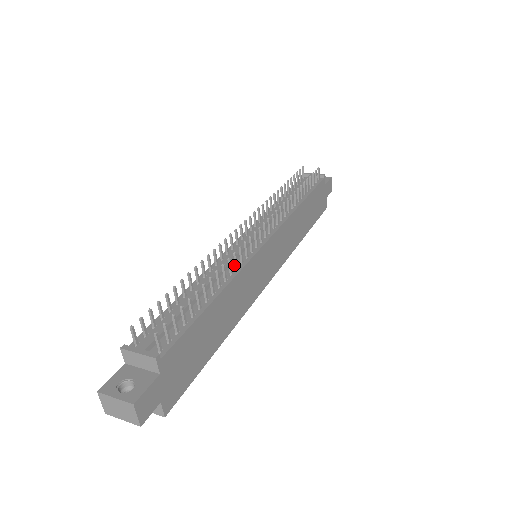
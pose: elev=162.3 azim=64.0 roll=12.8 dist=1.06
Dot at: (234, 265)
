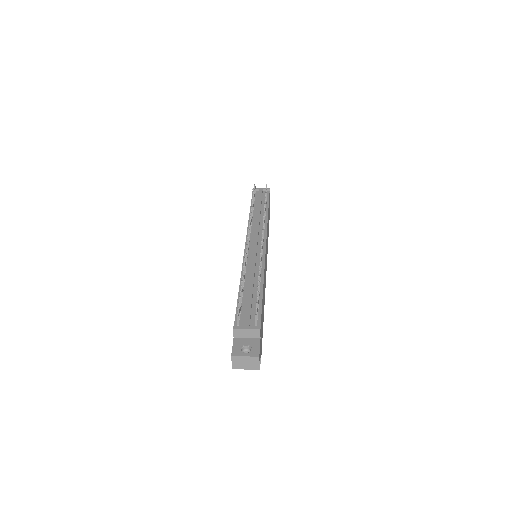
Dot at: (258, 265)
